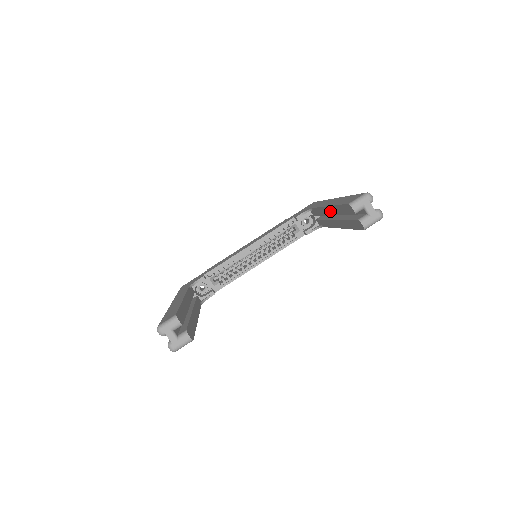
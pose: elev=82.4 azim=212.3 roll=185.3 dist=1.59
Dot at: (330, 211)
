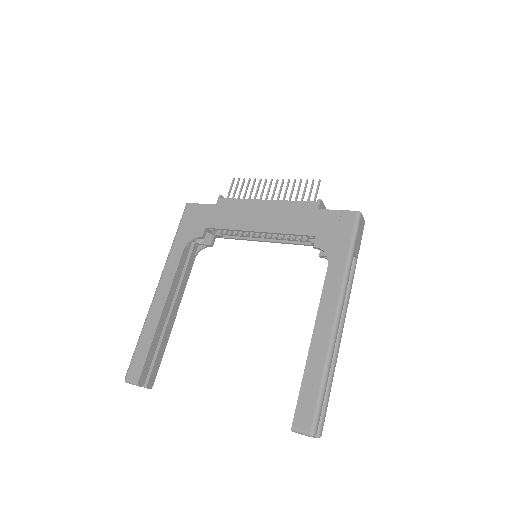
Dot at: (312, 344)
